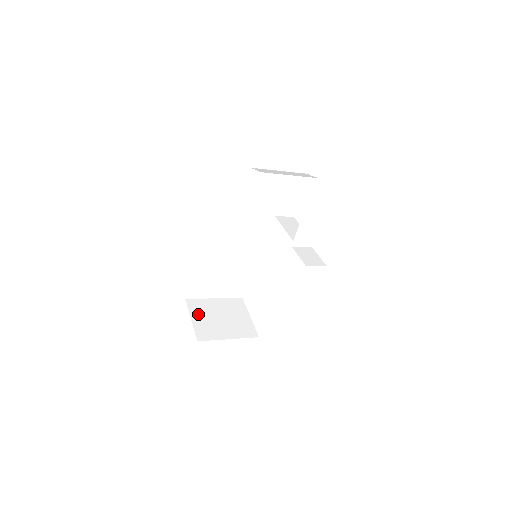
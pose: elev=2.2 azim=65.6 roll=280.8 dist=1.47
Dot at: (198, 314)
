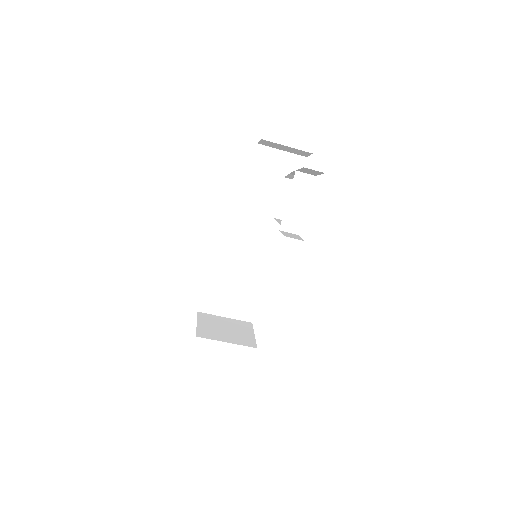
Dot at: (205, 322)
